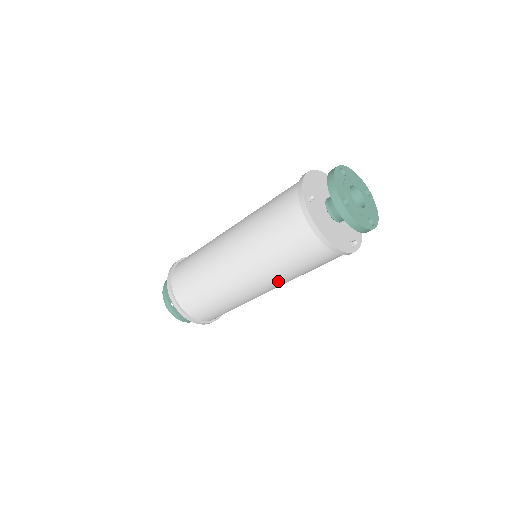
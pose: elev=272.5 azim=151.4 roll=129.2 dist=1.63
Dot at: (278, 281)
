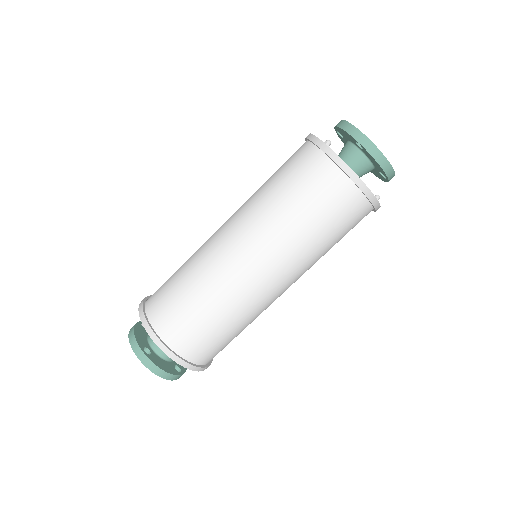
Dot at: (298, 262)
